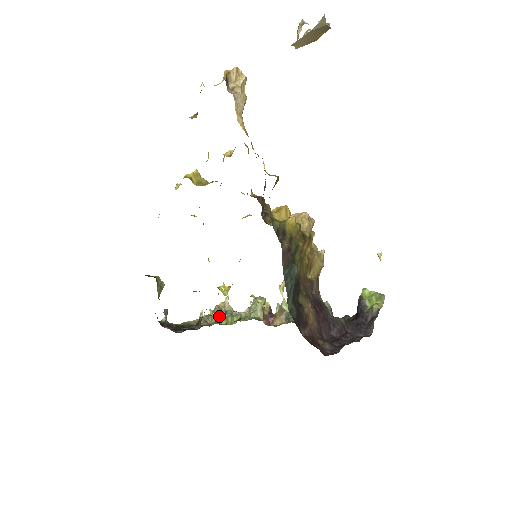
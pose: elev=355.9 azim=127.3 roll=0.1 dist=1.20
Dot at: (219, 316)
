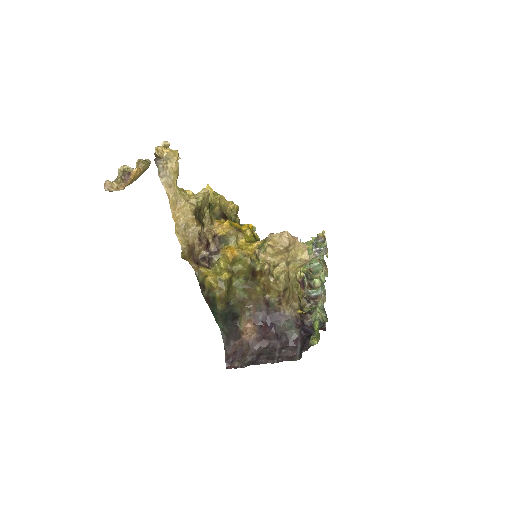
Dot at: occluded
